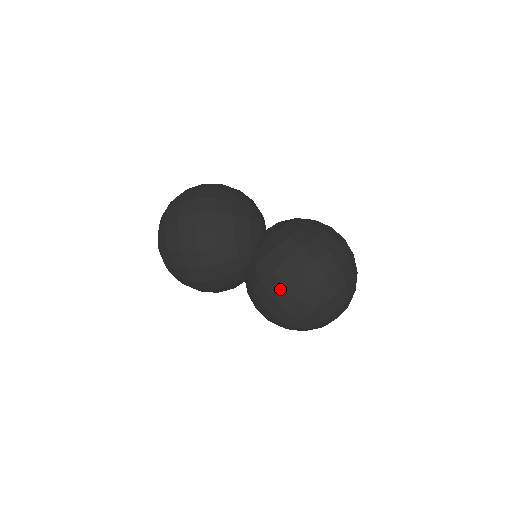
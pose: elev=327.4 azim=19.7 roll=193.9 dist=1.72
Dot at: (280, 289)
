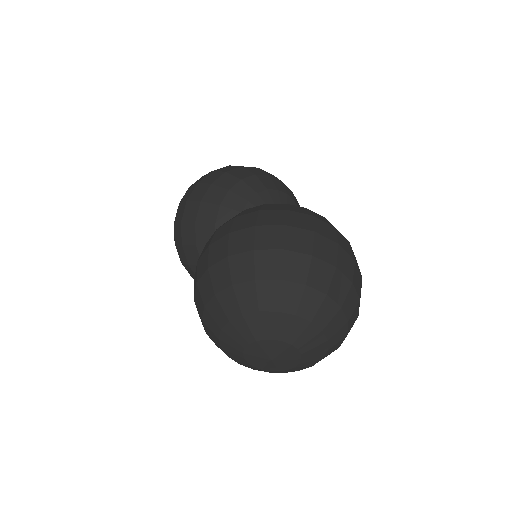
Dot at: (206, 249)
